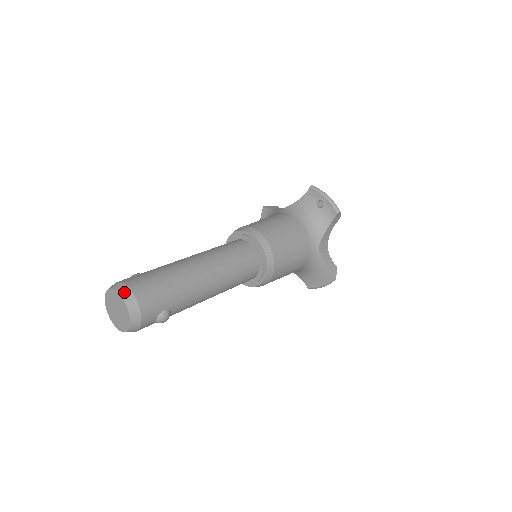
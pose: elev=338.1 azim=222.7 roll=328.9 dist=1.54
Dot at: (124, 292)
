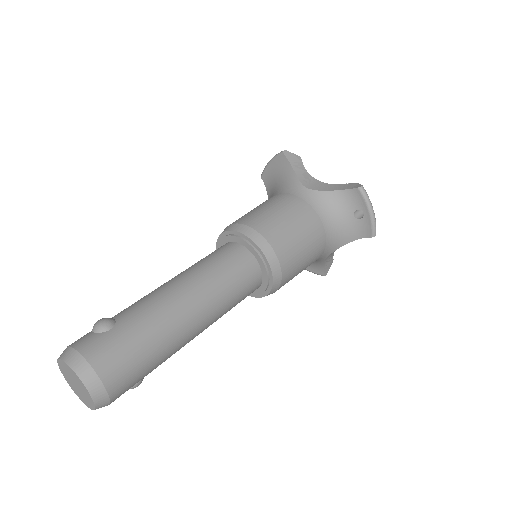
Dot at: (93, 386)
